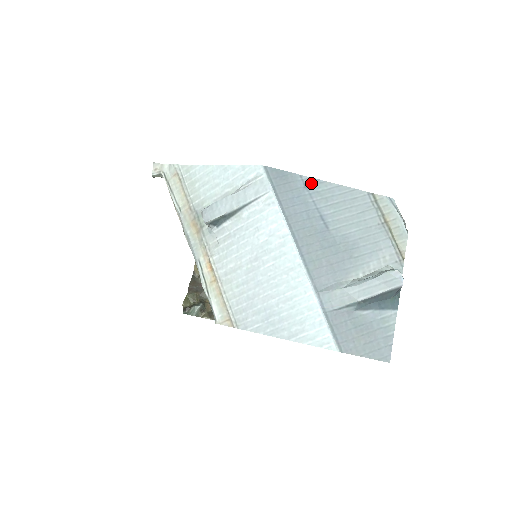
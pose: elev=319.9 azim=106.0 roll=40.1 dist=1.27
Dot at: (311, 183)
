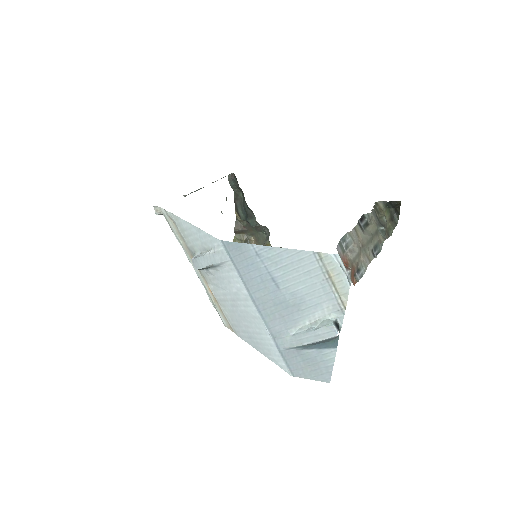
Dot at: (262, 251)
